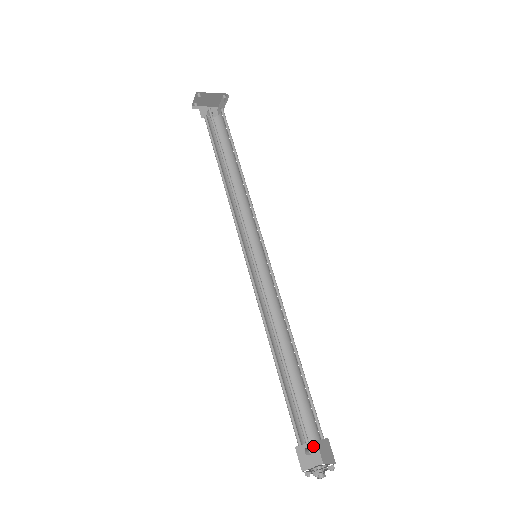
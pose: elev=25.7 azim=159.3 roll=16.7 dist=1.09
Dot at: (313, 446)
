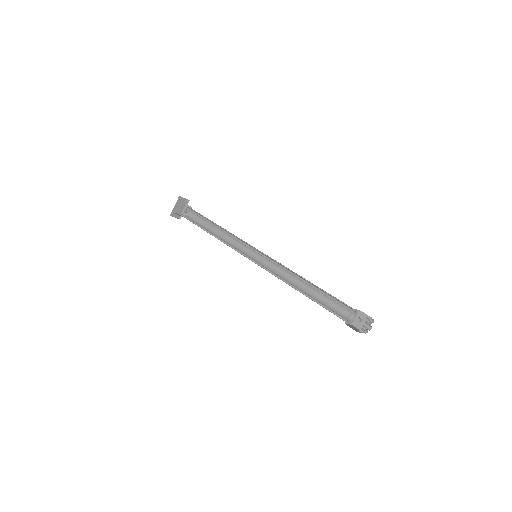
Dot at: (360, 315)
